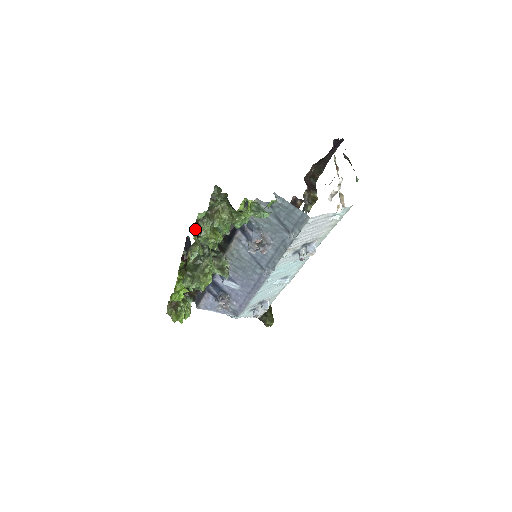
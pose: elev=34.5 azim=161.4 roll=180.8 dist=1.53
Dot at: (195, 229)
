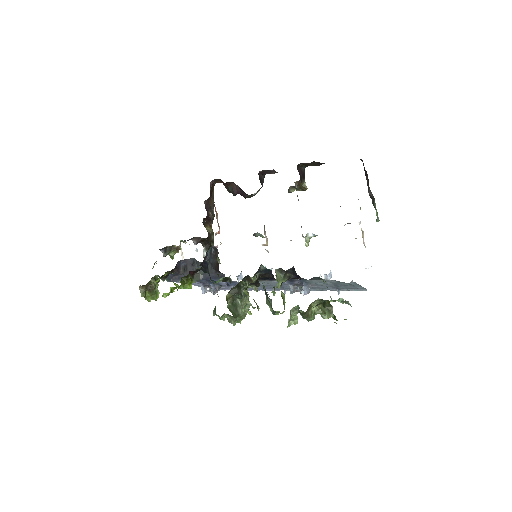
Dot at: (247, 285)
